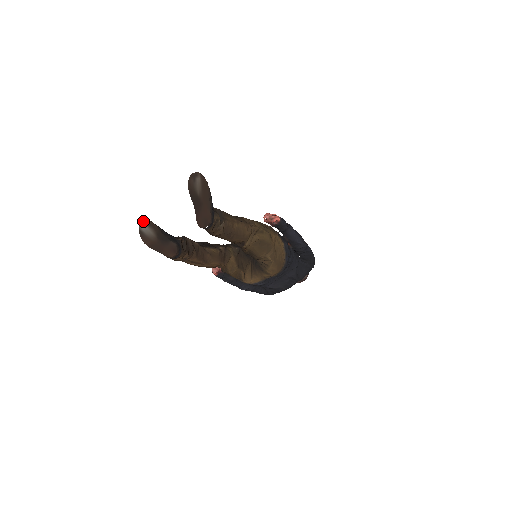
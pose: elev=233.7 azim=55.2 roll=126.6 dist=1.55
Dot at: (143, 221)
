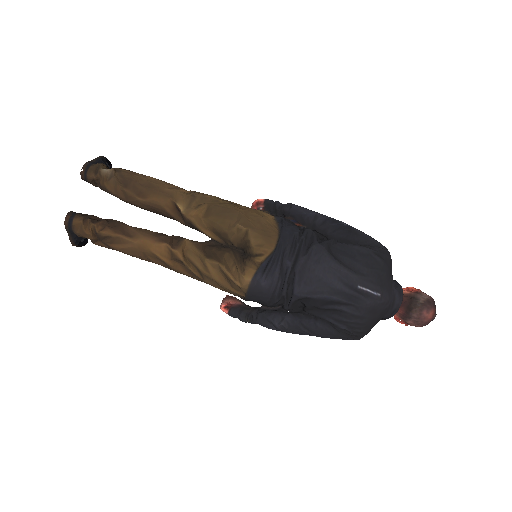
Dot at: occluded
